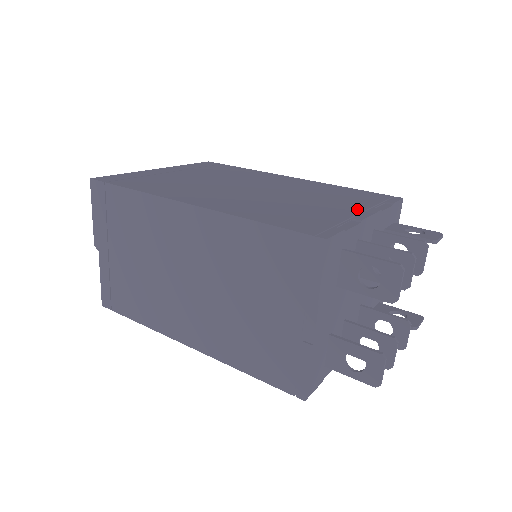
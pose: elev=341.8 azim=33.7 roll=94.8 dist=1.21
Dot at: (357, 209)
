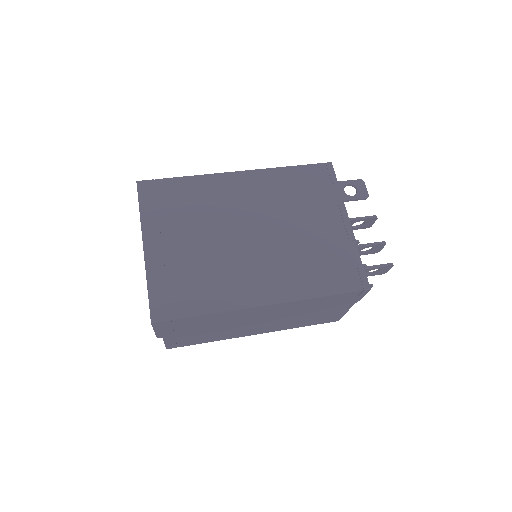
Dot at: (336, 219)
